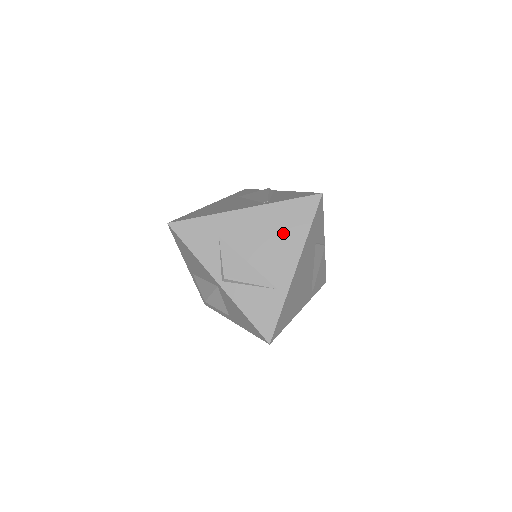
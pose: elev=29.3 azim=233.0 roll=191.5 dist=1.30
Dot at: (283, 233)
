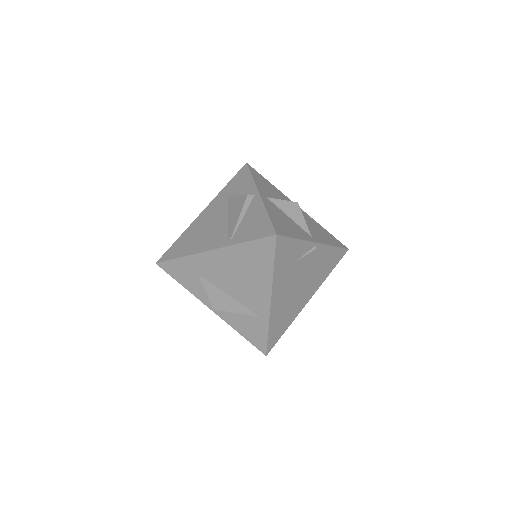
Dot at: (250, 272)
